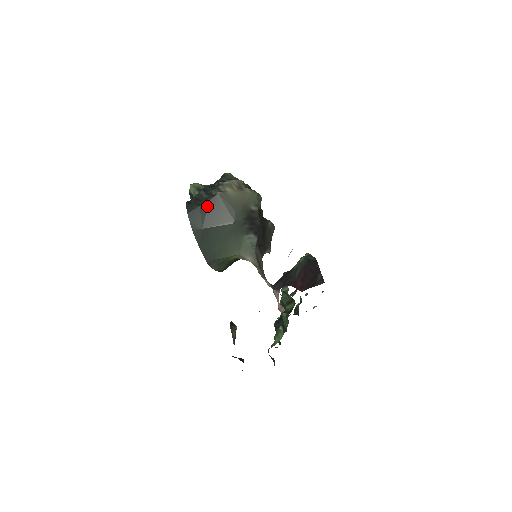
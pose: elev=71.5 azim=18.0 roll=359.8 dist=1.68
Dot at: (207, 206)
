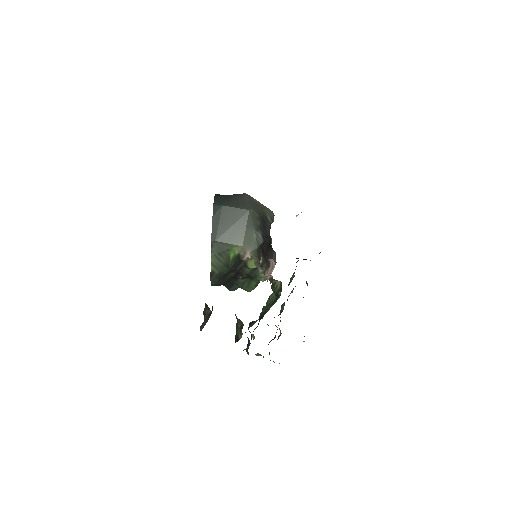
Dot at: (233, 196)
